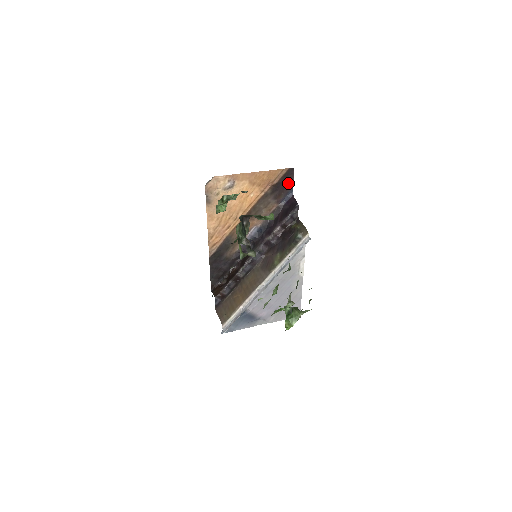
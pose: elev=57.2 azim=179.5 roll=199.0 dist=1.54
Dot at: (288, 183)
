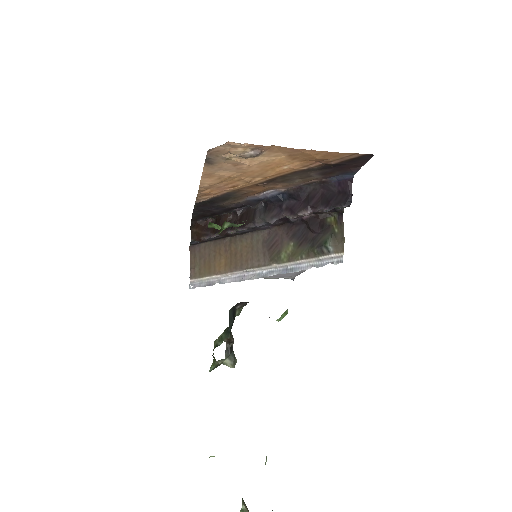
Dot at: (353, 165)
